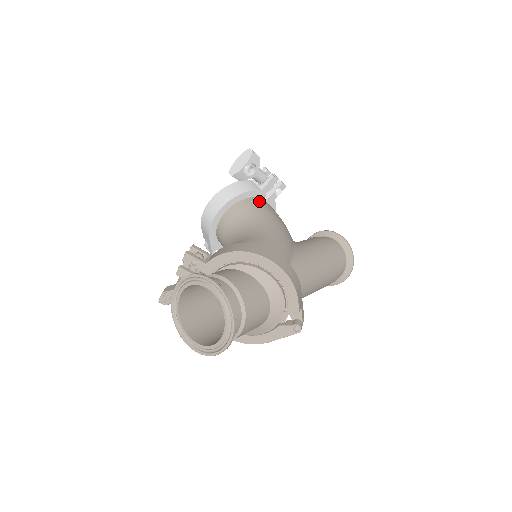
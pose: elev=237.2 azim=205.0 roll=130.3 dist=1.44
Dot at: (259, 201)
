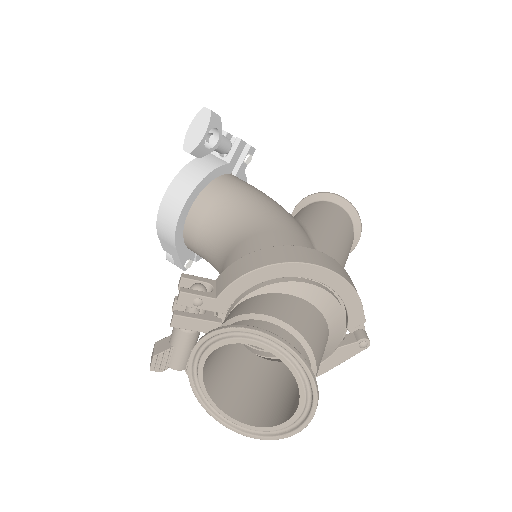
Dot at: (231, 179)
